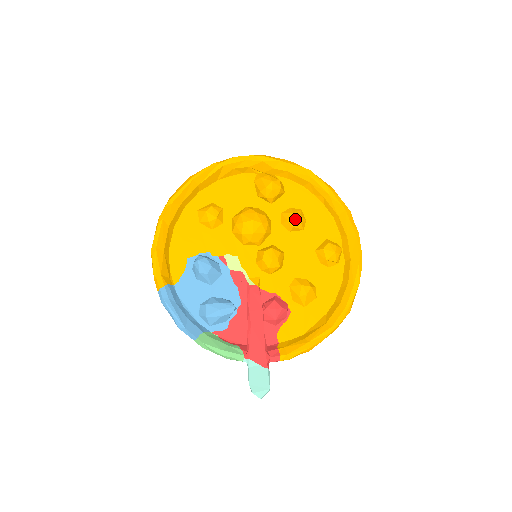
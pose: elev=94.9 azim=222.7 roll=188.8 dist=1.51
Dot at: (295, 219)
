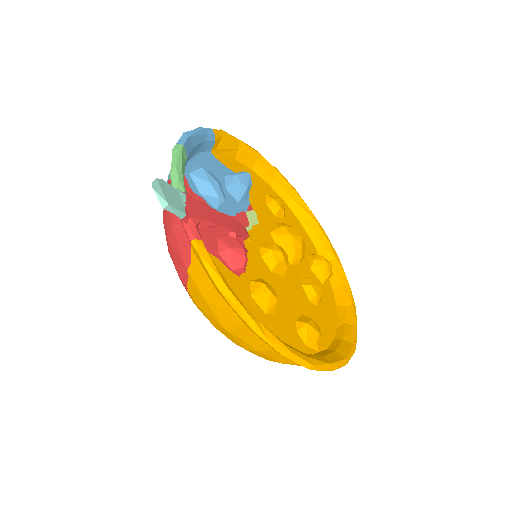
Dot at: (318, 287)
